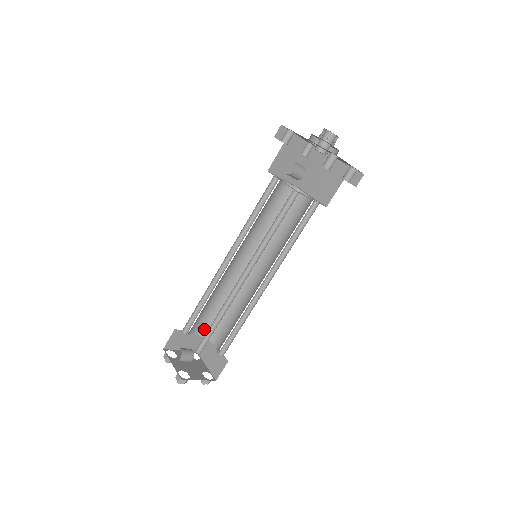
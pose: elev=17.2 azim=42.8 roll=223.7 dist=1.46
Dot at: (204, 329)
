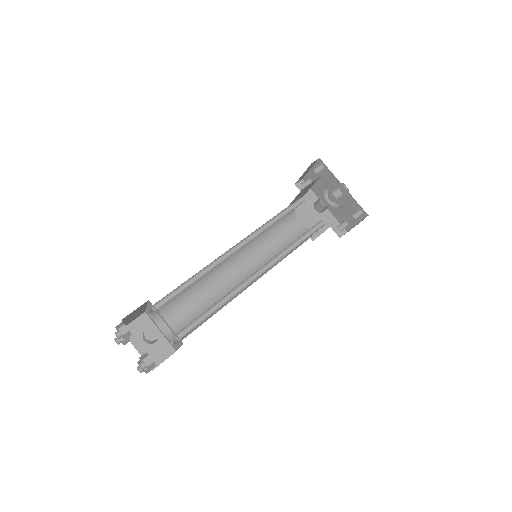
Dot at: occluded
